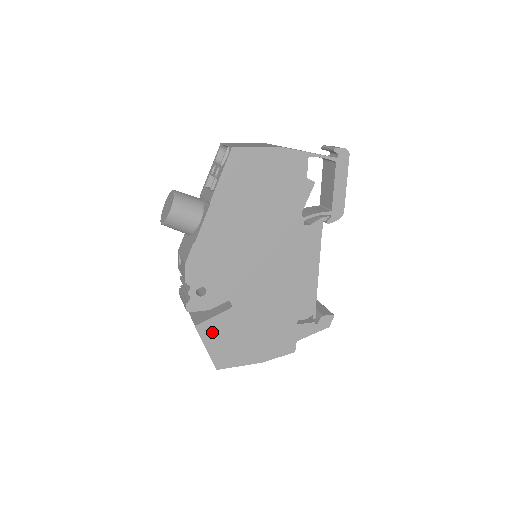
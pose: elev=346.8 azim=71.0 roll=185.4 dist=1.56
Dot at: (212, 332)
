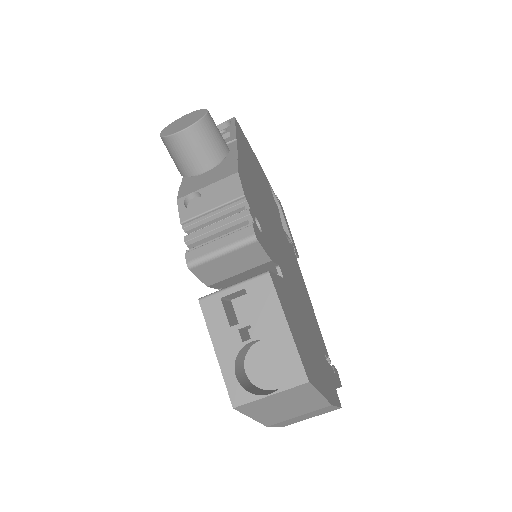
Dot at: (283, 299)
